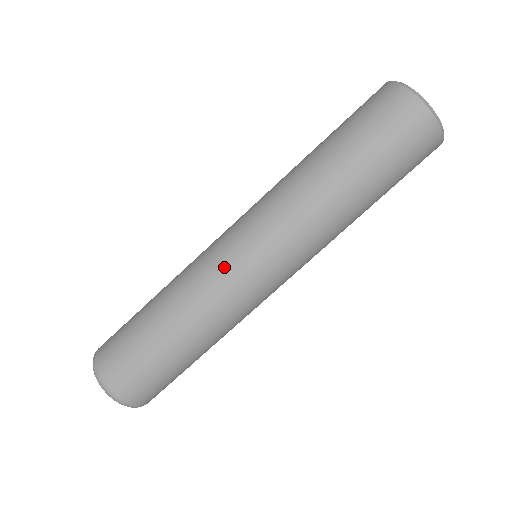
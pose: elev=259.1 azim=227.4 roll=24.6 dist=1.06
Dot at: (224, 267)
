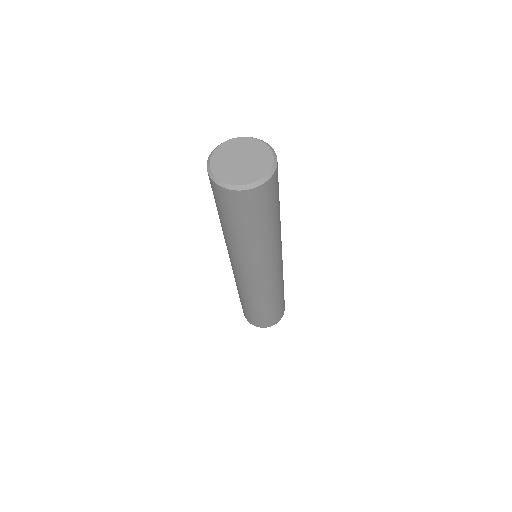
Dot at: (258, 287)
